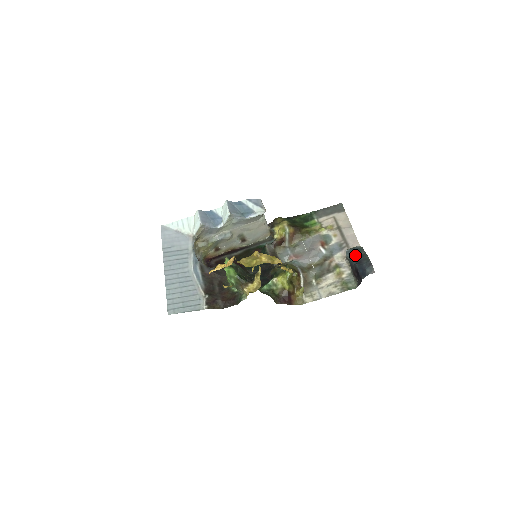
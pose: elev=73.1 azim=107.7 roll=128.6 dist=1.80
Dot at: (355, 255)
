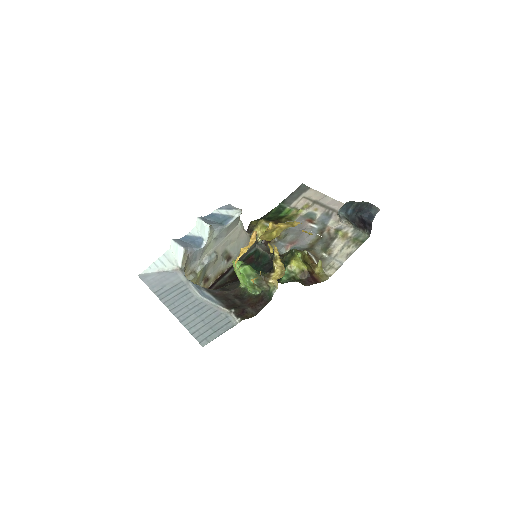
Dot at: (350, 209)
